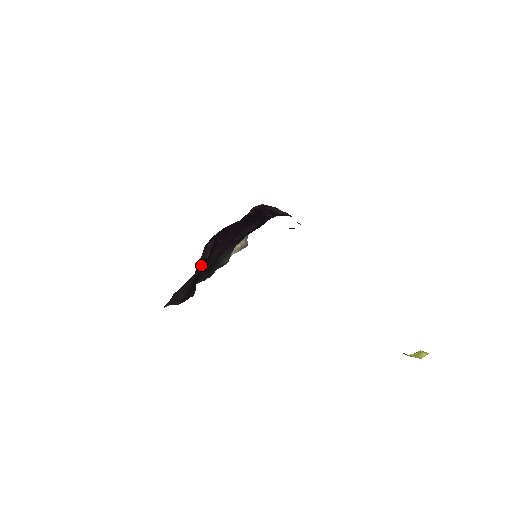
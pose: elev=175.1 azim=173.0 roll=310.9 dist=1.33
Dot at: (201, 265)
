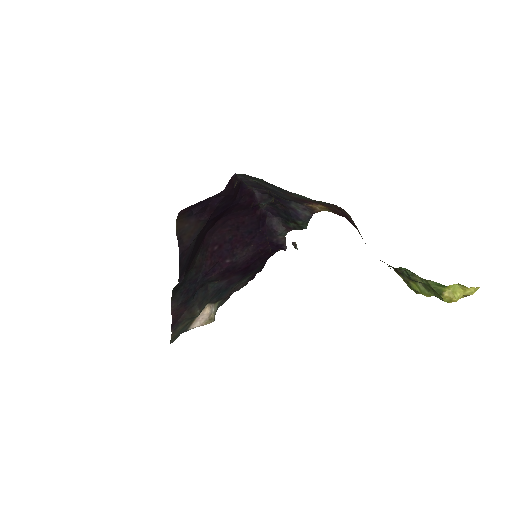
Dot at: (230, 186)
